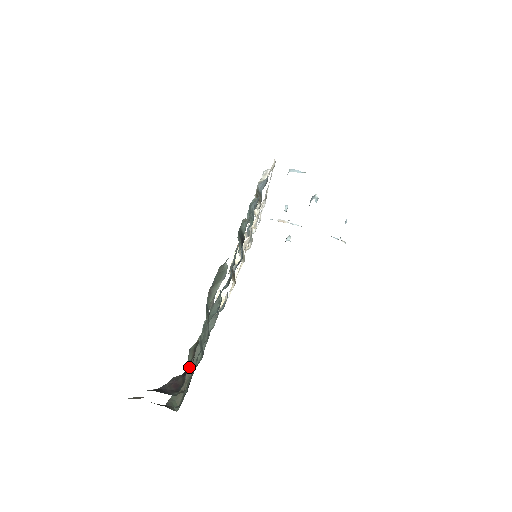
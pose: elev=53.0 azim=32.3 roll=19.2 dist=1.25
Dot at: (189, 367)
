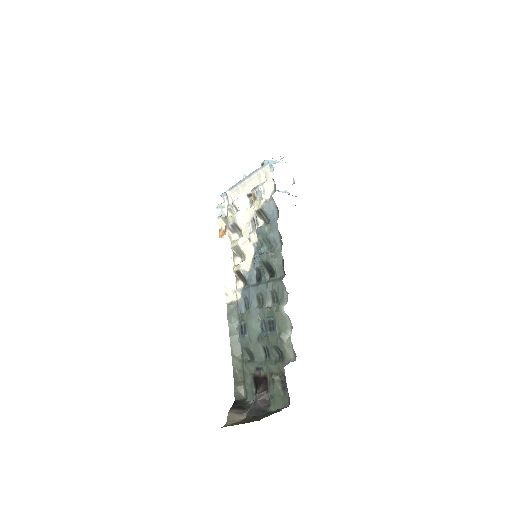
Dot at: (266, 384)
